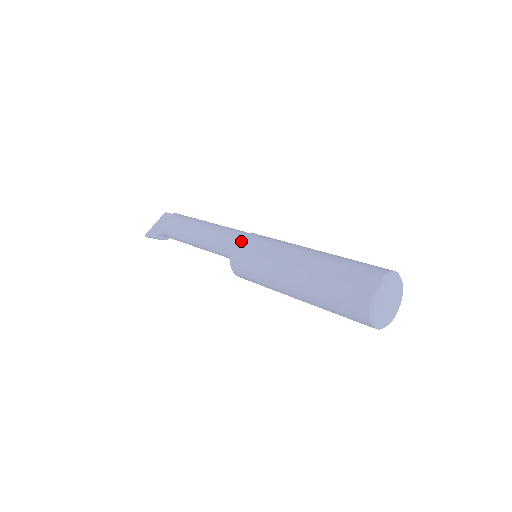
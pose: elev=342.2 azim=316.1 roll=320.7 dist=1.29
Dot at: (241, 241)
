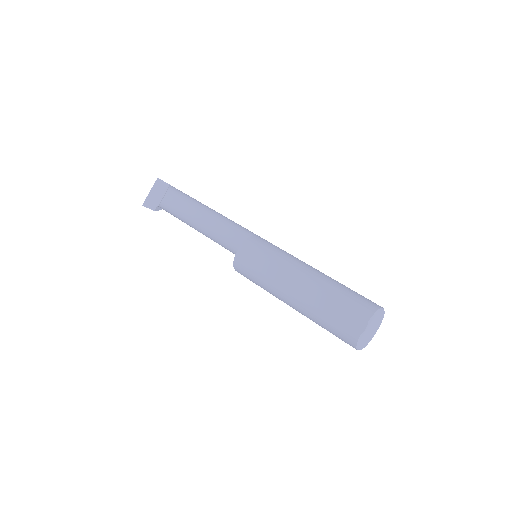
Dot at: (242, 251)
